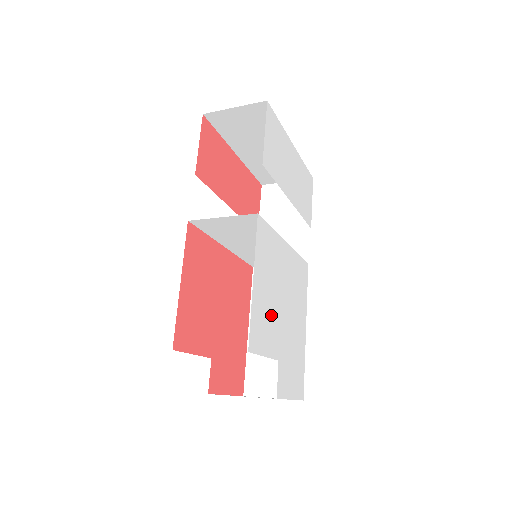
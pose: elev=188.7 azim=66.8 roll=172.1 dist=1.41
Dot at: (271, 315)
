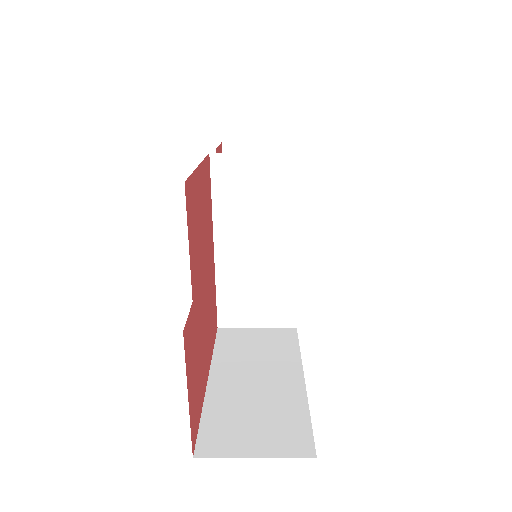
Dot at: occluded
